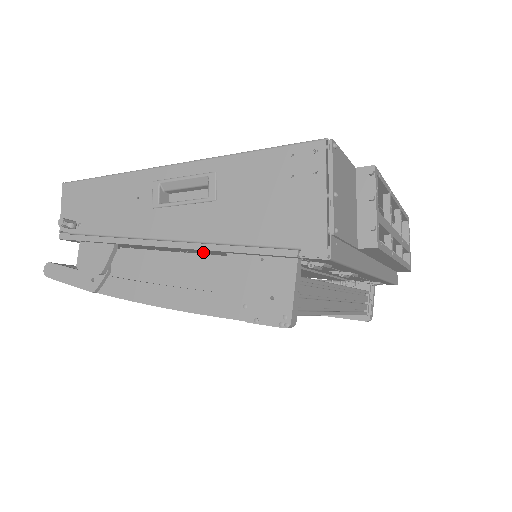
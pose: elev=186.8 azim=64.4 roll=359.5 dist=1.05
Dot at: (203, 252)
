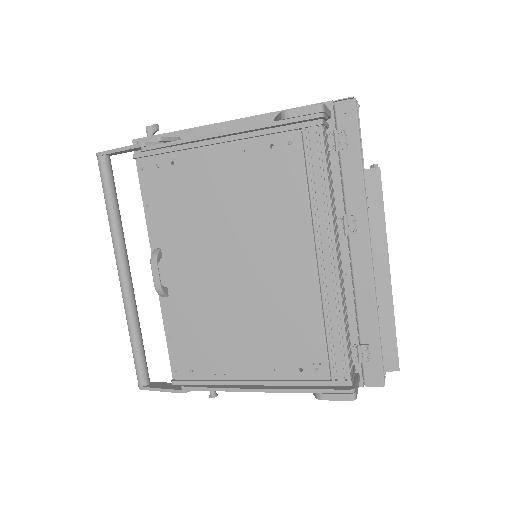
Dot at: occluded
